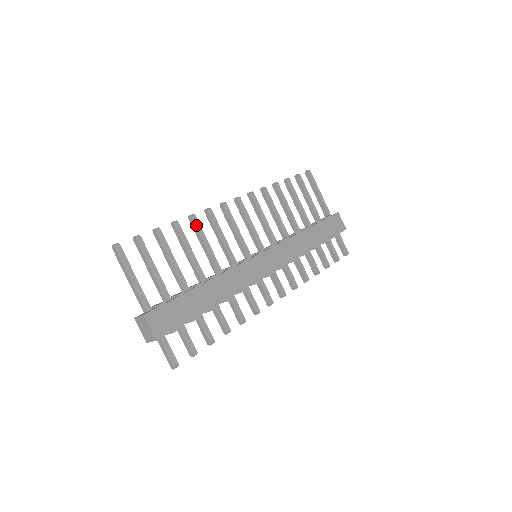
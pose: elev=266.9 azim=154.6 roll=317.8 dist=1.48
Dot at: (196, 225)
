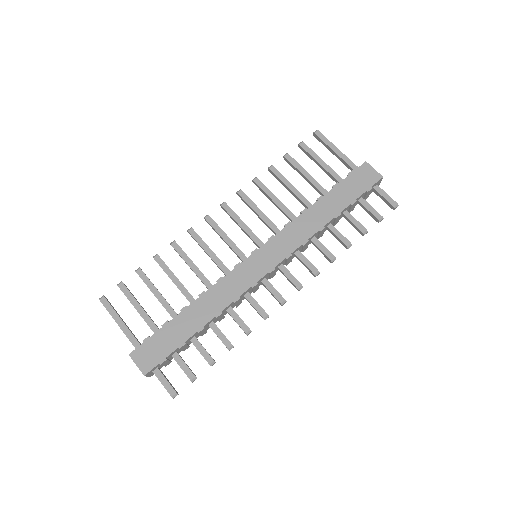
Dot at: (177, 251)
